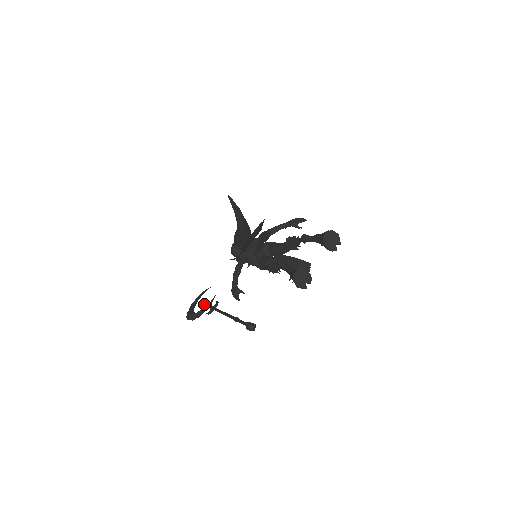
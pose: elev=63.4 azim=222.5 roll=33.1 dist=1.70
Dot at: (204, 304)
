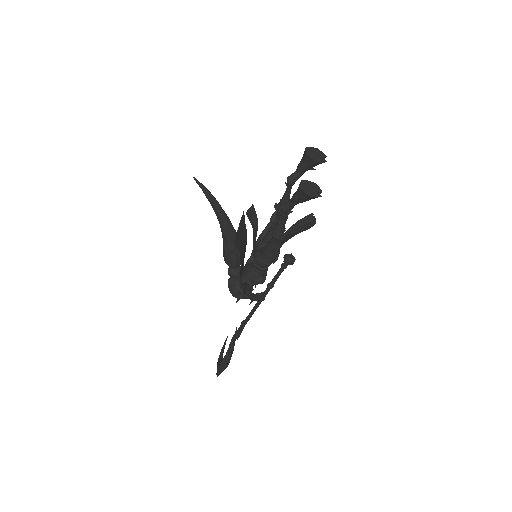
Dot at: (230, 343)
